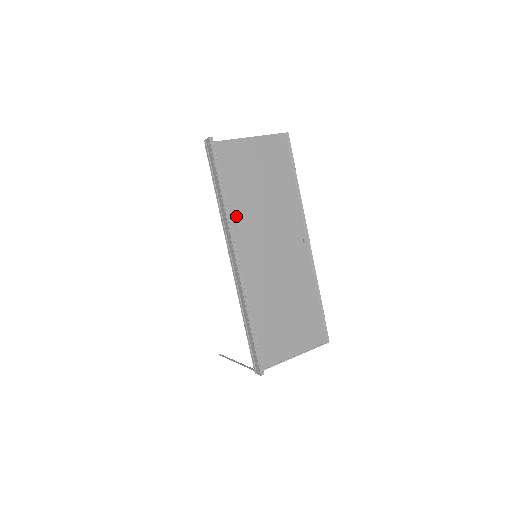
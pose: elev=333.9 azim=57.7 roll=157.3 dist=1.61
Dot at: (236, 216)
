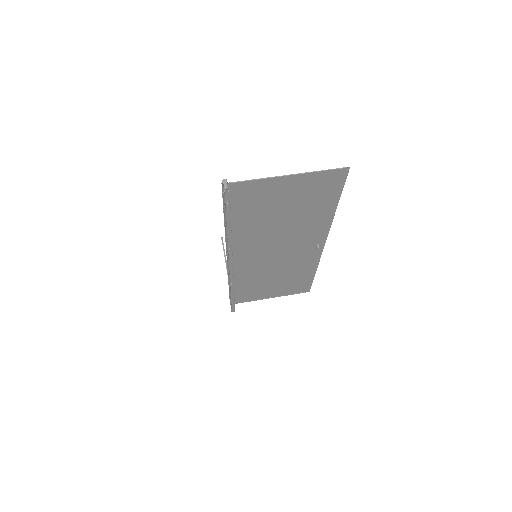
Dot at: (244, 234)
